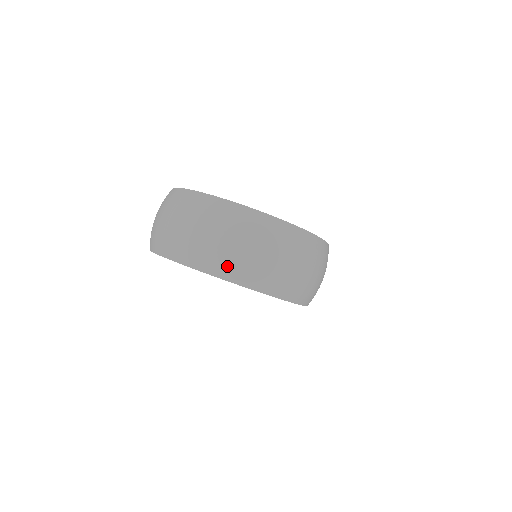
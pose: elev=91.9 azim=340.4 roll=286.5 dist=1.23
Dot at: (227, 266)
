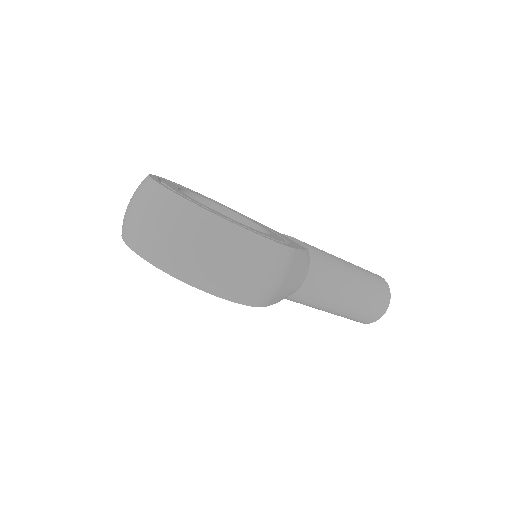
Dot at: (138, 240)
